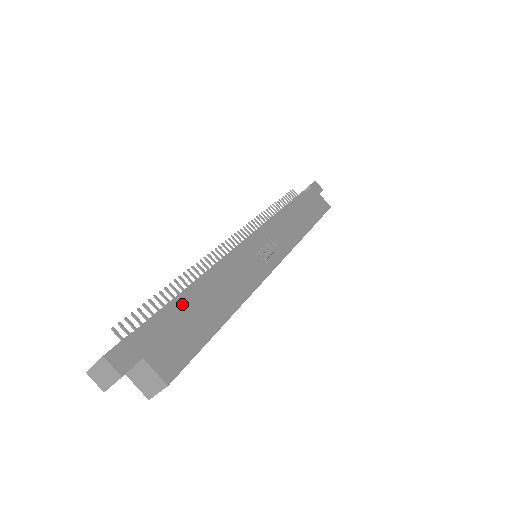
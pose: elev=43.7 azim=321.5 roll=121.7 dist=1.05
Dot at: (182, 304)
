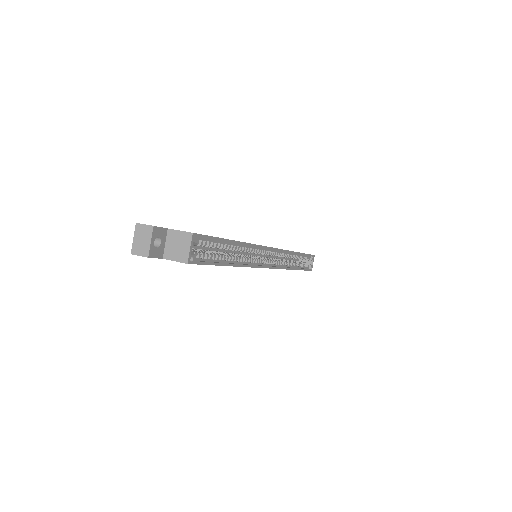
Dot at: occluded
